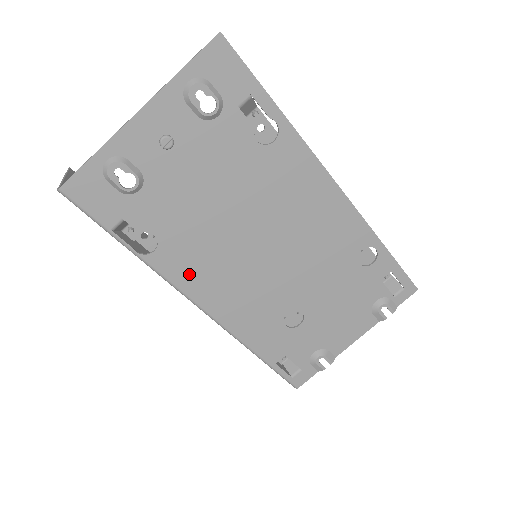
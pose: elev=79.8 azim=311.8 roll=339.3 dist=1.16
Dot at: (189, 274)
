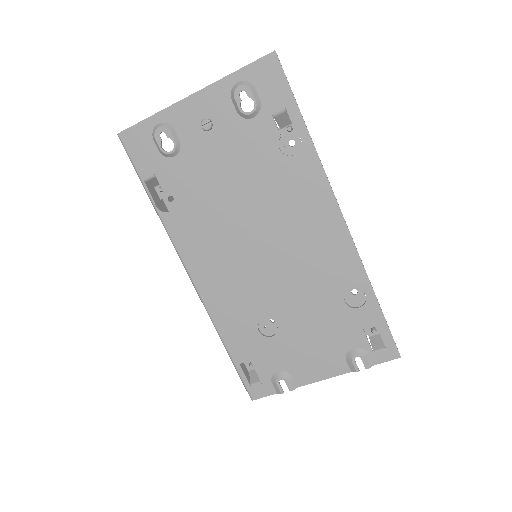
Dot at: (190, 243)
